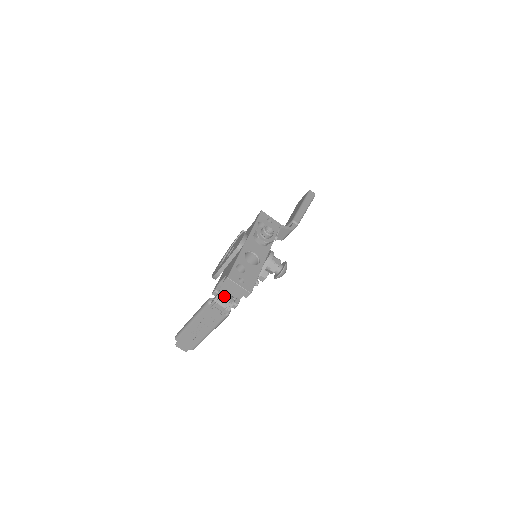
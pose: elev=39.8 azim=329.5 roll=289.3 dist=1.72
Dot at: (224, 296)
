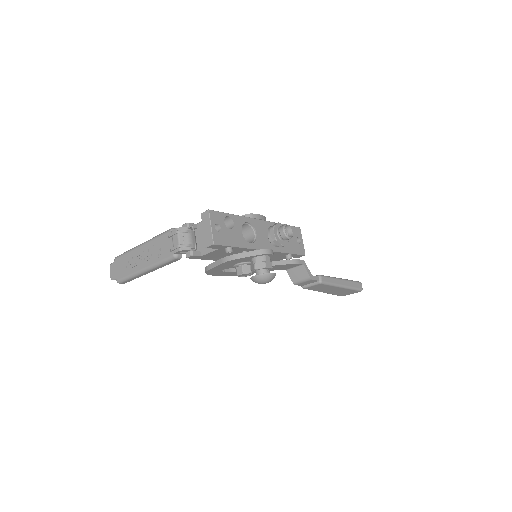
Dot at: (190, 235)
